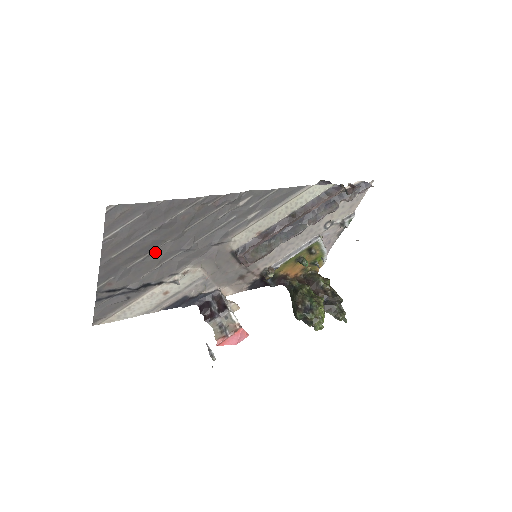
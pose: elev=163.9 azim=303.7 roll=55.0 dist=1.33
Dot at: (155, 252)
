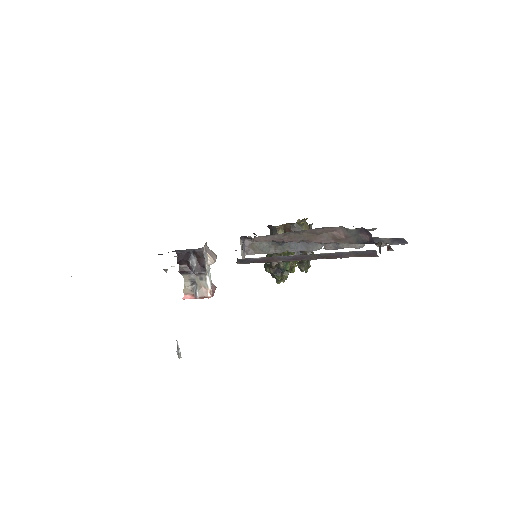
Dot at: occluded
